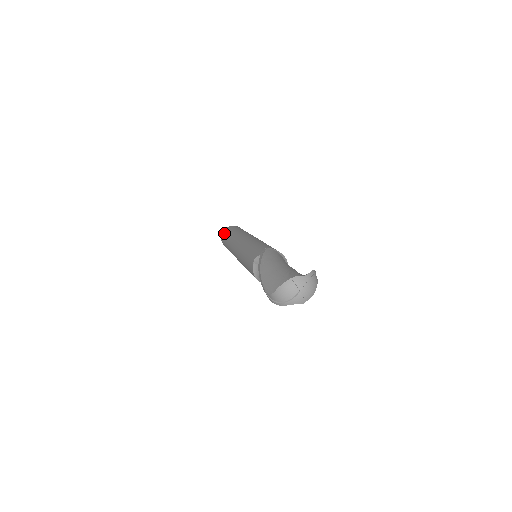
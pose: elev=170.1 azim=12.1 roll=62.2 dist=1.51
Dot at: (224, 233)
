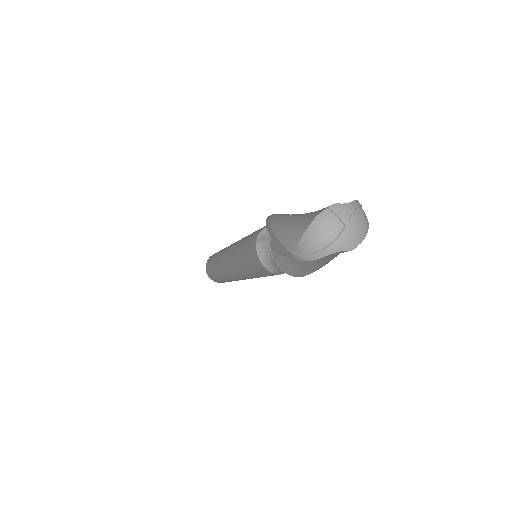
Dot at: (209, 260)
